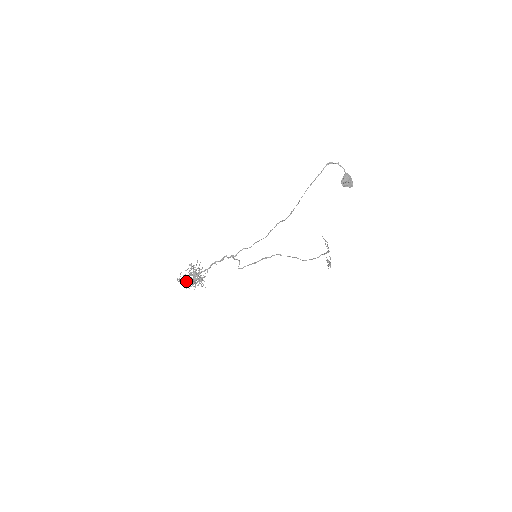
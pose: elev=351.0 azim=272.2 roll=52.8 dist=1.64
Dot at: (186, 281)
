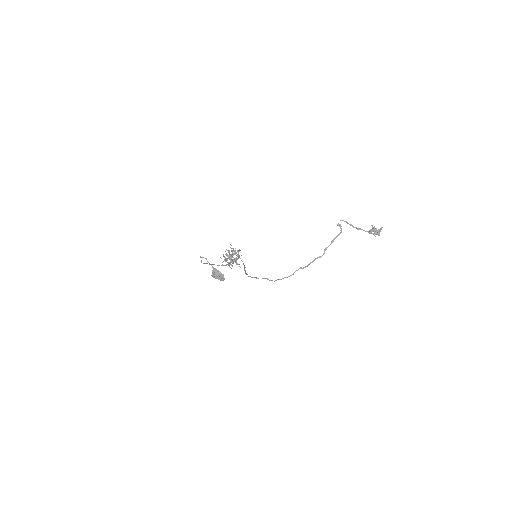
Dot at: occluded
